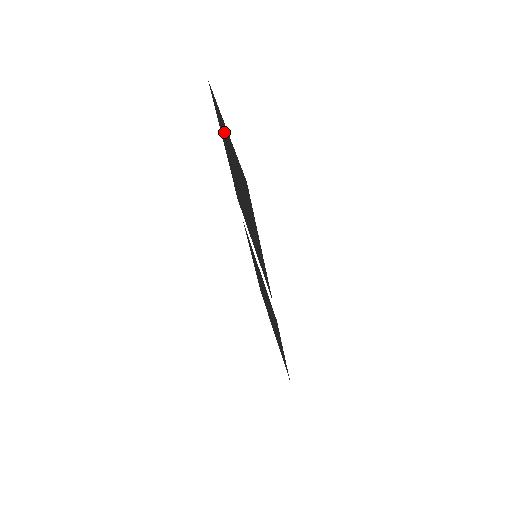
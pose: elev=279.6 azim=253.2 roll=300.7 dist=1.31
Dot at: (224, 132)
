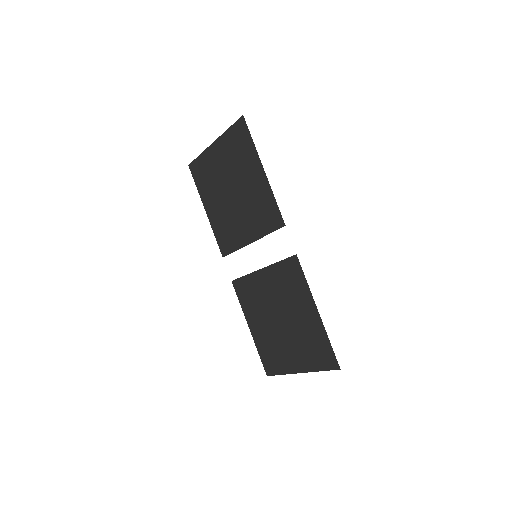
Dot at: (209, 168)
